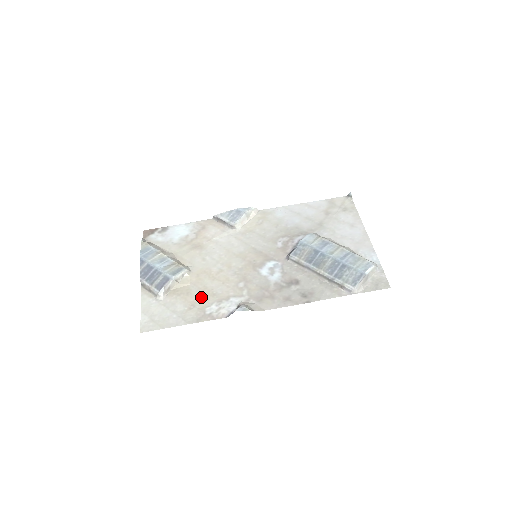
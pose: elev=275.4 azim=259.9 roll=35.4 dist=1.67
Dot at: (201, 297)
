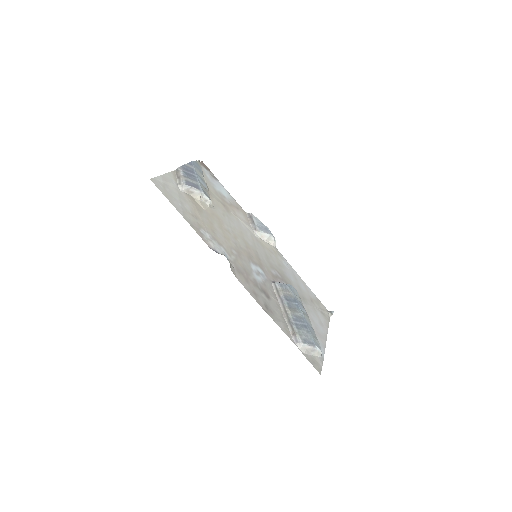
Dot at: (205, 222)
